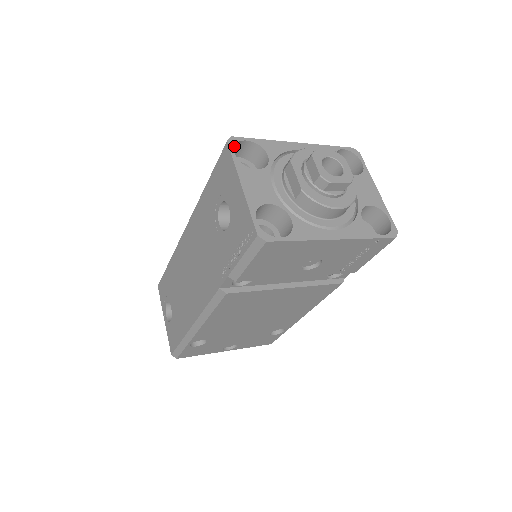
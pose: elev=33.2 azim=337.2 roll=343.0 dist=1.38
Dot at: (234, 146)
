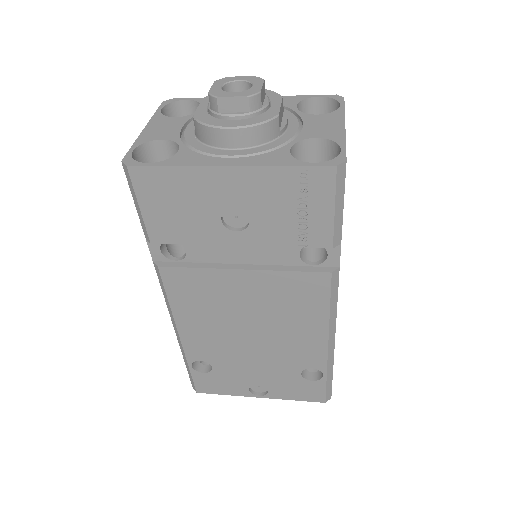
Dot at: (167, 104)
